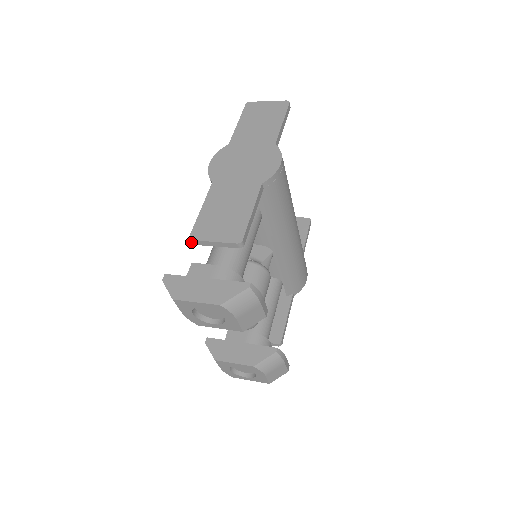
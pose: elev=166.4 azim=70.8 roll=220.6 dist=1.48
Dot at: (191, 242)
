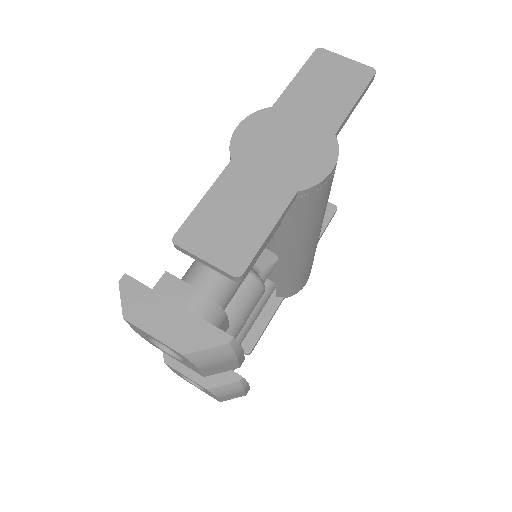
Dot at: occluded
